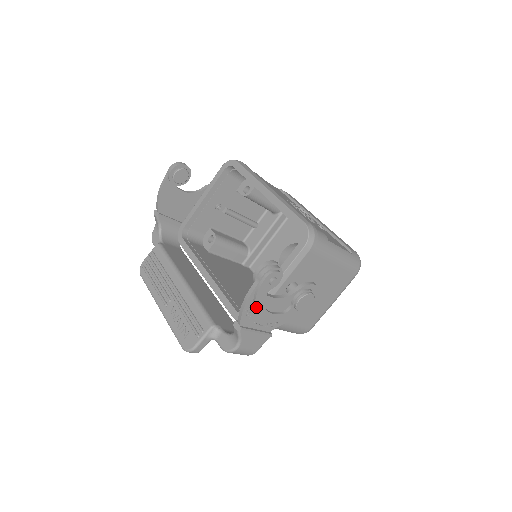
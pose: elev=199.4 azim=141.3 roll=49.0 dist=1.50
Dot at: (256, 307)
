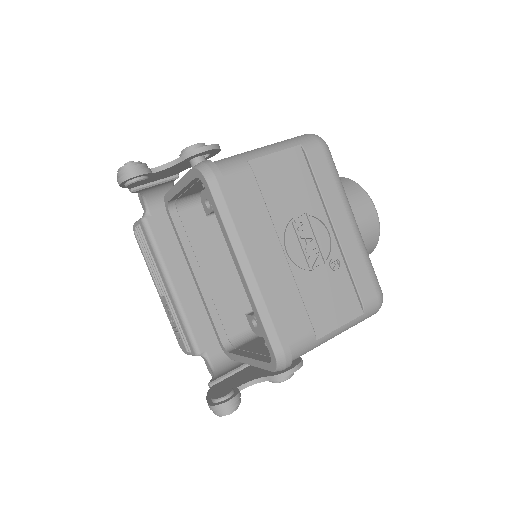
Dot at: occluded
